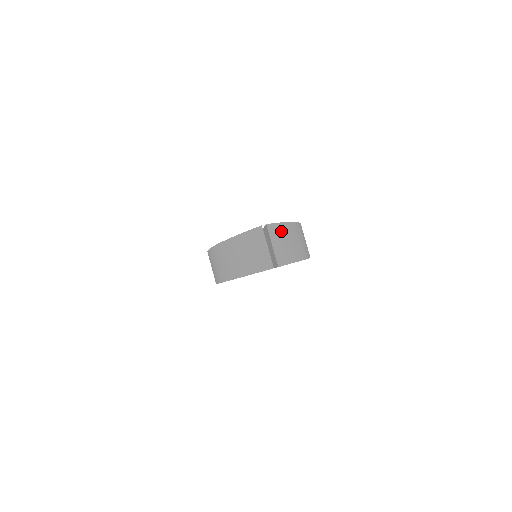
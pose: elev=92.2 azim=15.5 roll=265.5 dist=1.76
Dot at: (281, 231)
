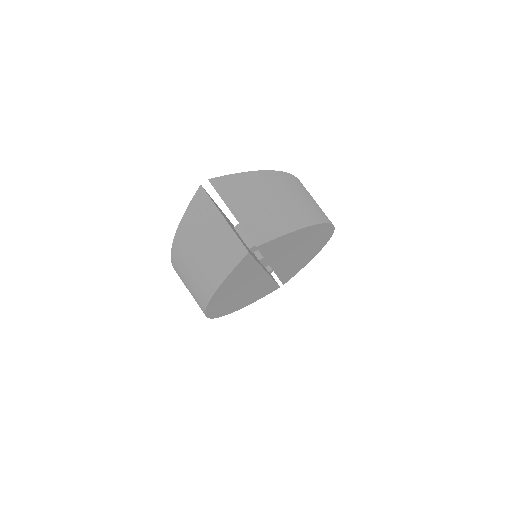
Dot at: (246, 186)
